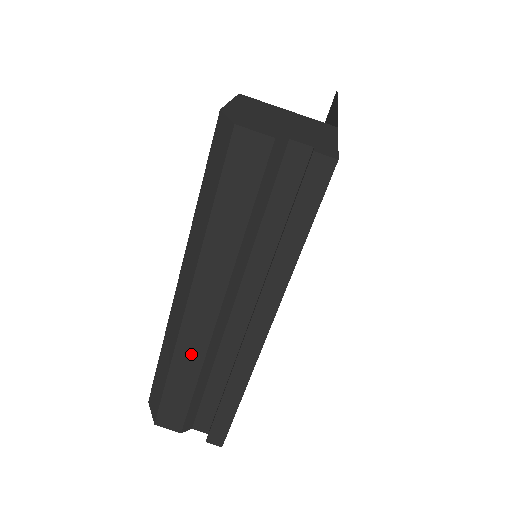
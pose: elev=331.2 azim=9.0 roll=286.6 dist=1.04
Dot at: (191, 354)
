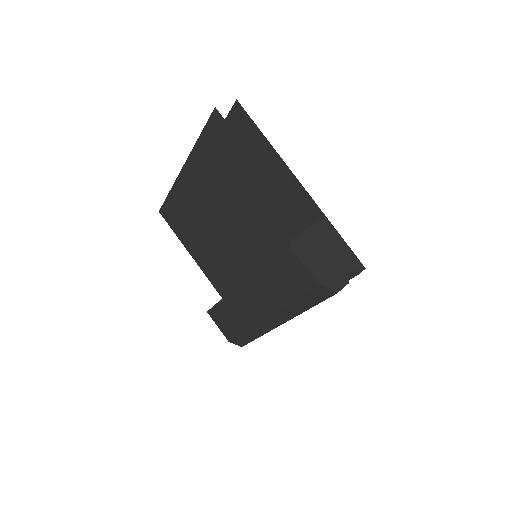
Dot at: occluded
